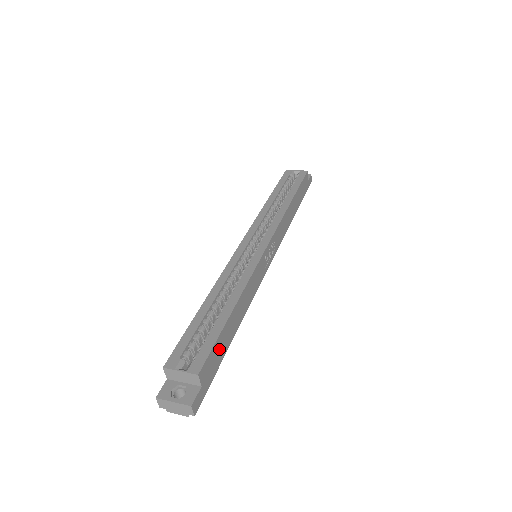
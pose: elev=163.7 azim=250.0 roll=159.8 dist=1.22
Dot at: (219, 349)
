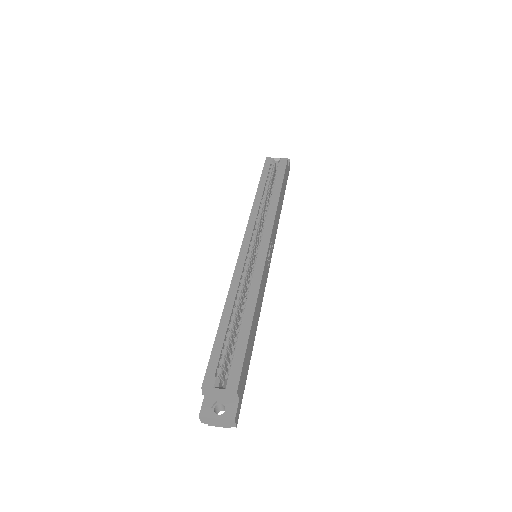
Dot at: (246, 361)
